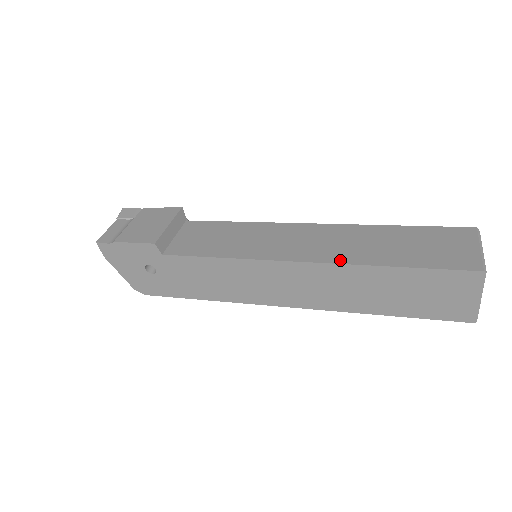
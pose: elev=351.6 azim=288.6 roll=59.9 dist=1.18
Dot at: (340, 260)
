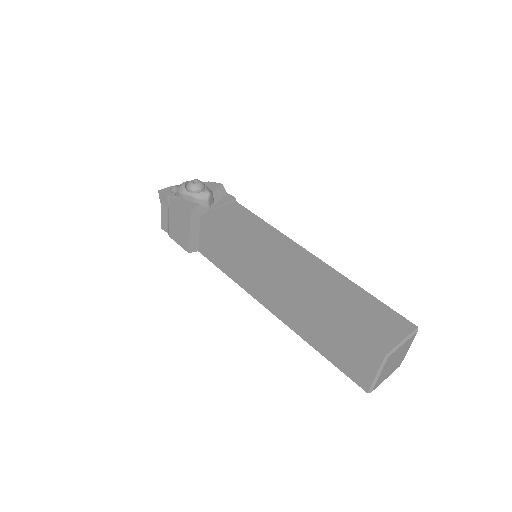
Dot at: (290, 325)
